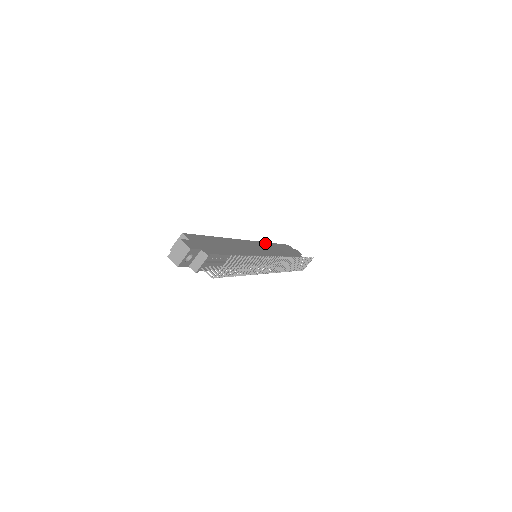
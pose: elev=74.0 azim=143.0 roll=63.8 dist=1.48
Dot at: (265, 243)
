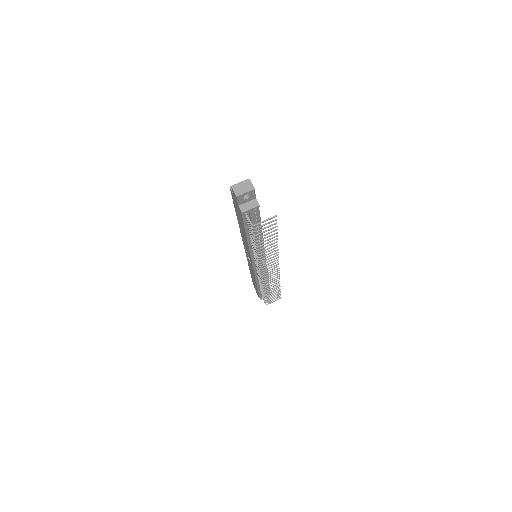
Dot at: occluded
